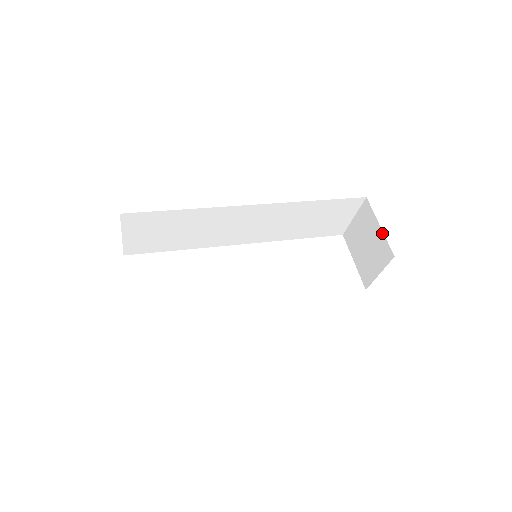
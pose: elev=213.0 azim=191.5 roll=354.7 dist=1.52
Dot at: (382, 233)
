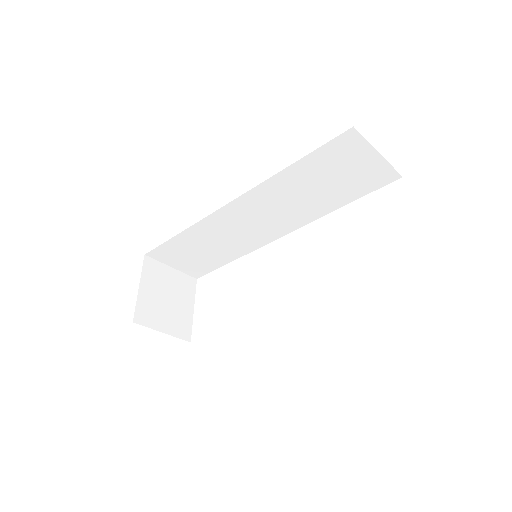
Dot at: occluded
